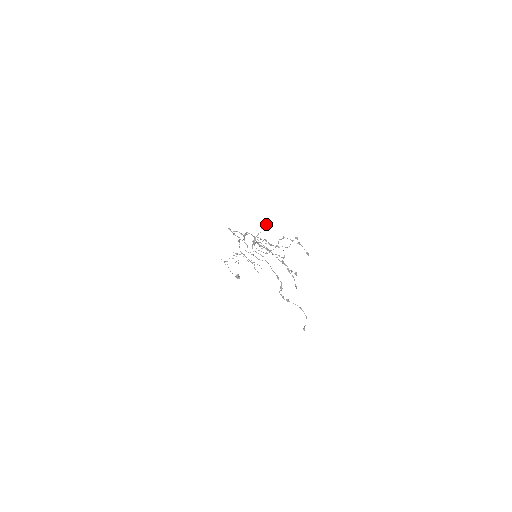
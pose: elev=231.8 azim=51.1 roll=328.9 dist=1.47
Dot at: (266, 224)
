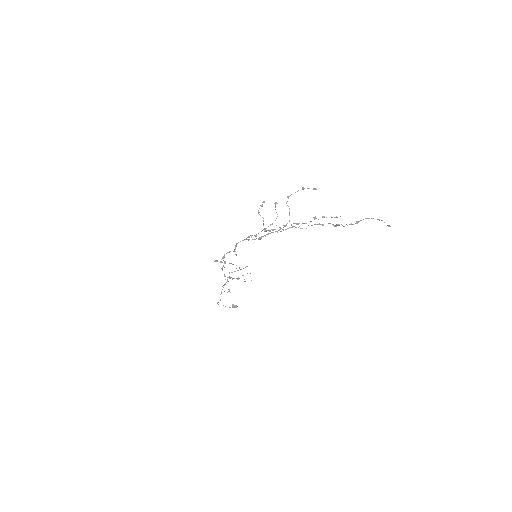
Dot at: occluded
